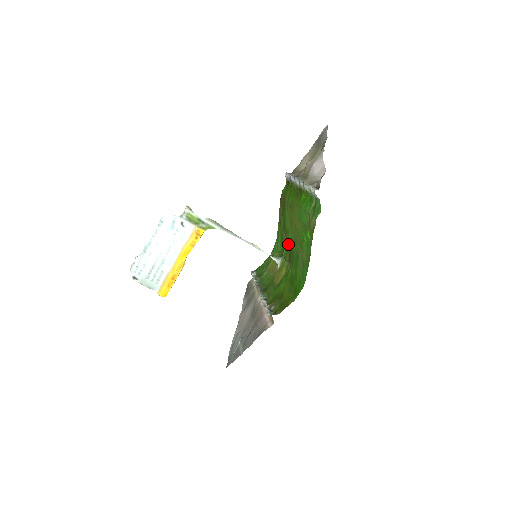
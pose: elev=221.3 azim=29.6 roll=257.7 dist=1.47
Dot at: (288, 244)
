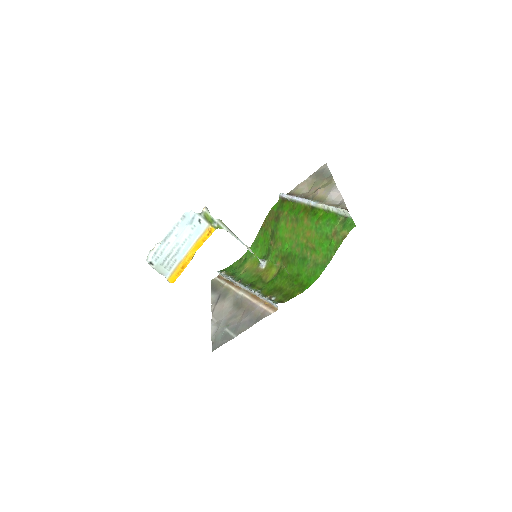
Dot at: (281, 249)
